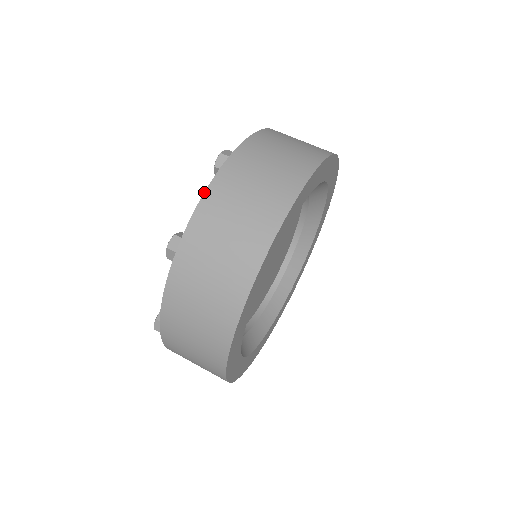
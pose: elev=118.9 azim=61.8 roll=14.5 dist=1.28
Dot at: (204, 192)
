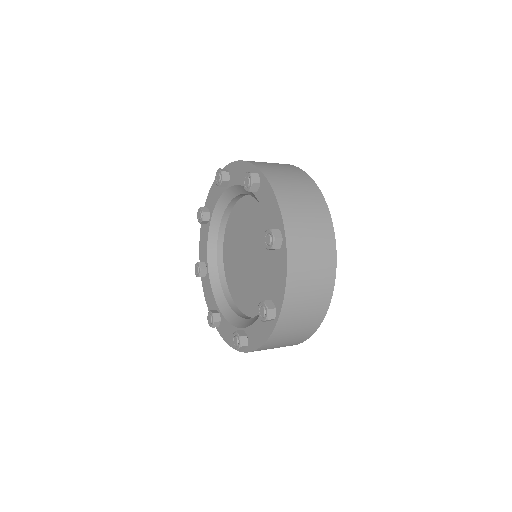
Dot at: (240, 160)
